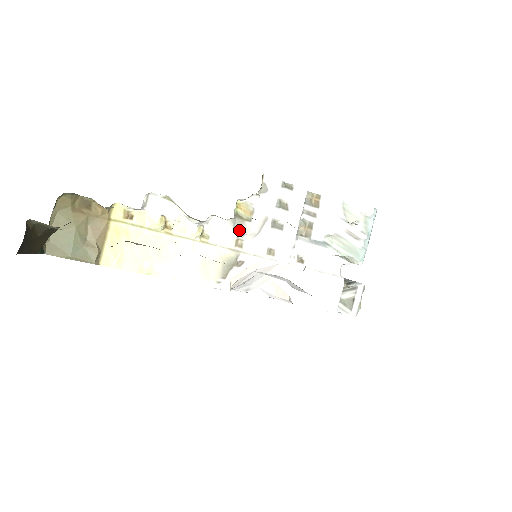
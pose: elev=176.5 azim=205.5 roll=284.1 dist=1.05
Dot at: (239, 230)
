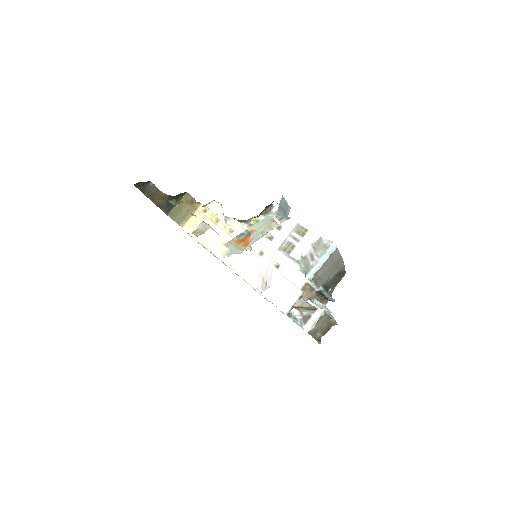
Dot at: occluded
